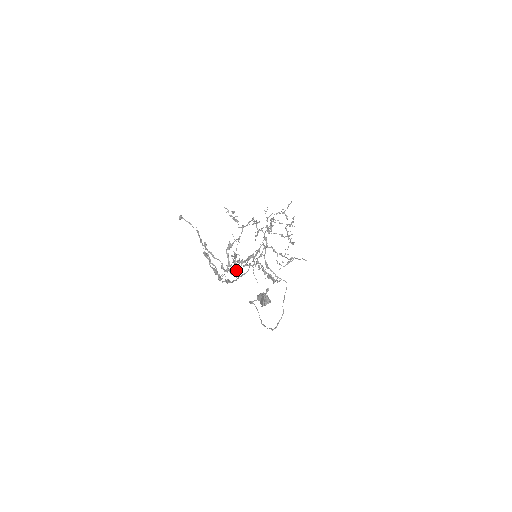
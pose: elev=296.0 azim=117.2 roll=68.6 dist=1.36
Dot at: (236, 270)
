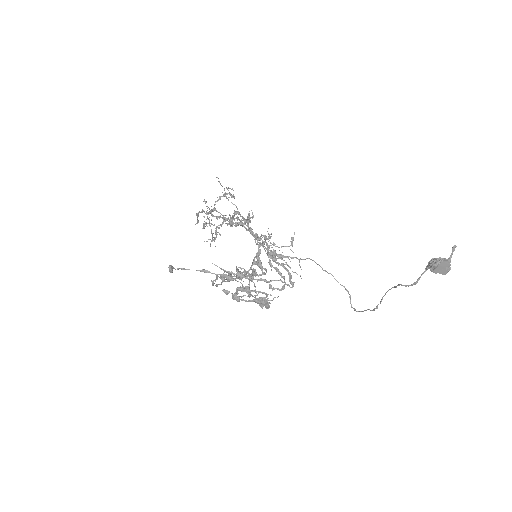
Dot at: (248, 288)
